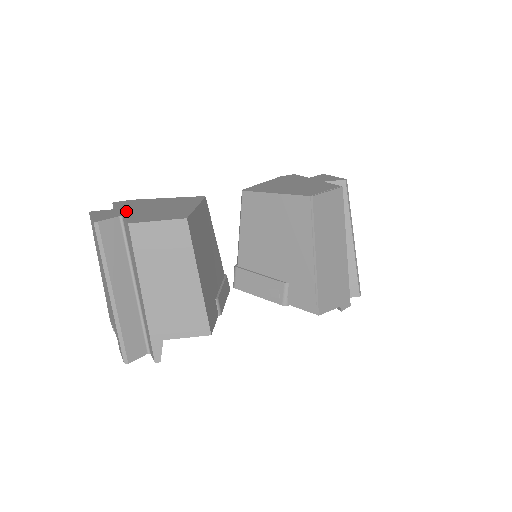
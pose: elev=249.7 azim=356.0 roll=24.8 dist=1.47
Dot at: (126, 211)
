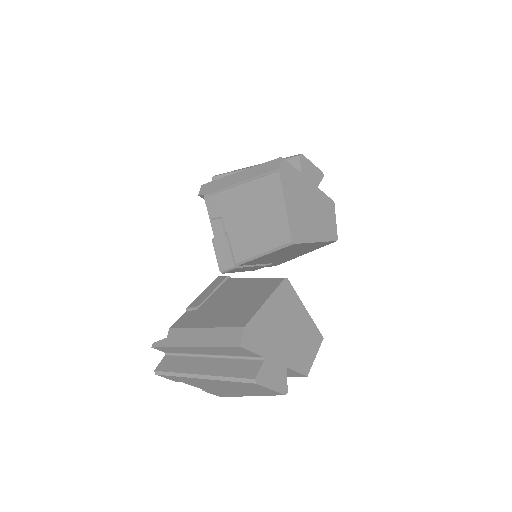
Dot at: (279, 357)
